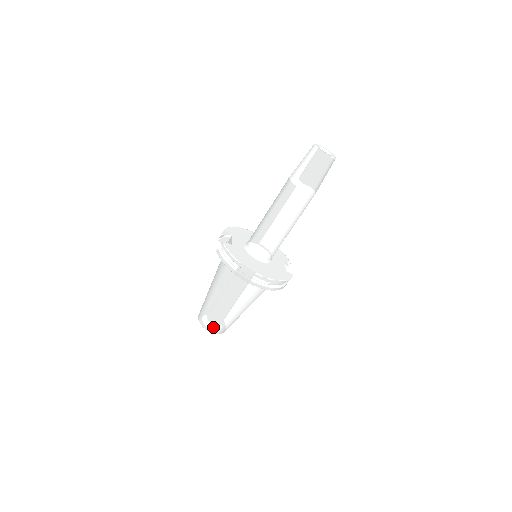
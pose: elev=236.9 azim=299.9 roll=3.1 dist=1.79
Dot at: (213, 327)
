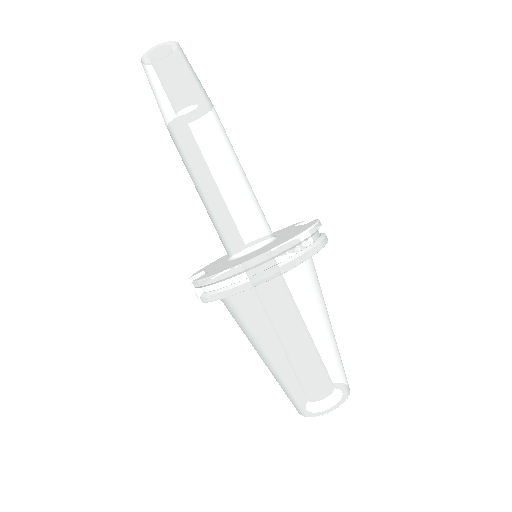
Dot at: (327, 399)
